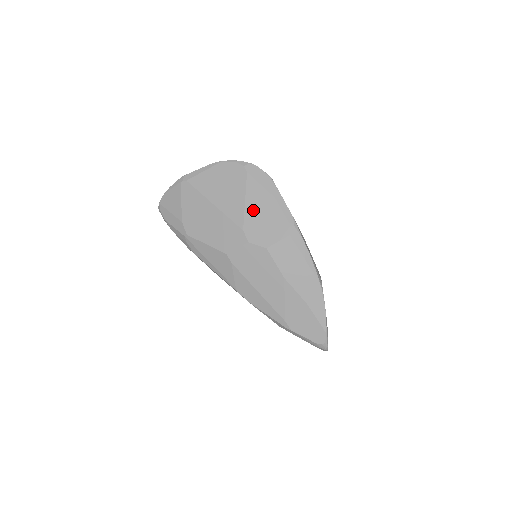
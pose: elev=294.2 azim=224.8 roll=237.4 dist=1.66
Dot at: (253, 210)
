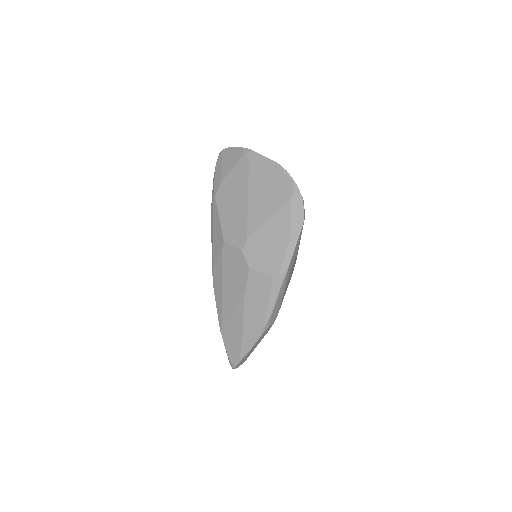
Dot at: (267, 231)
